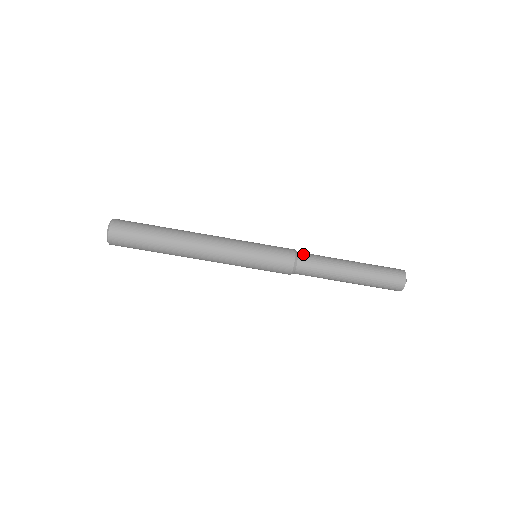
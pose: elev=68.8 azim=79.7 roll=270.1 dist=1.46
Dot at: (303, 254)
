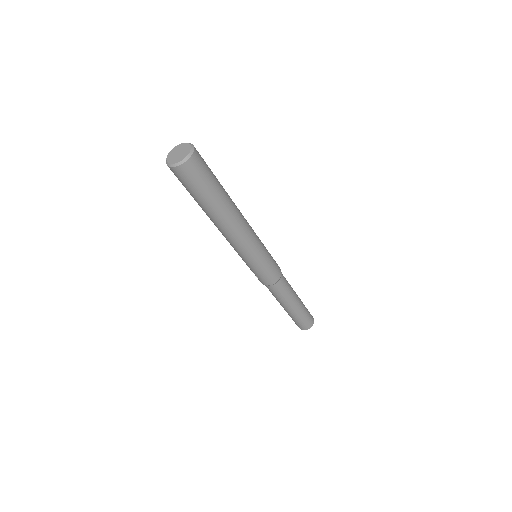
Dot at: occluded
